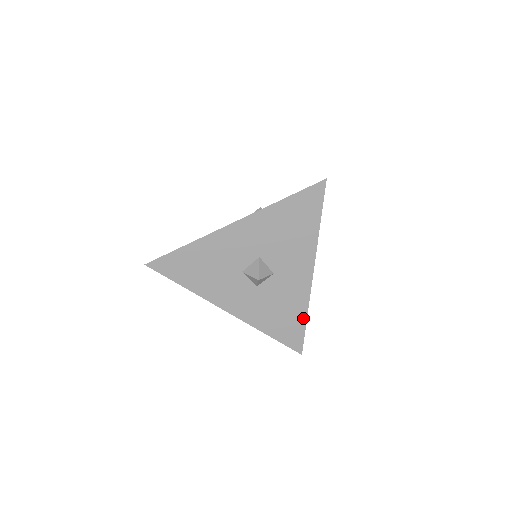
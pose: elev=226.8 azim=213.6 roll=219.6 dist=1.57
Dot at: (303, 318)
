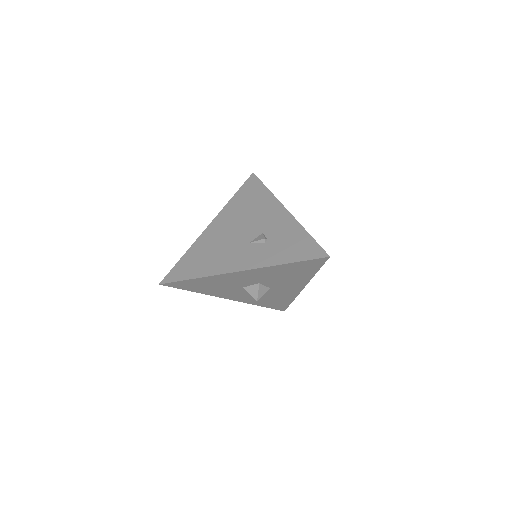
Dot at: (289, 301)
